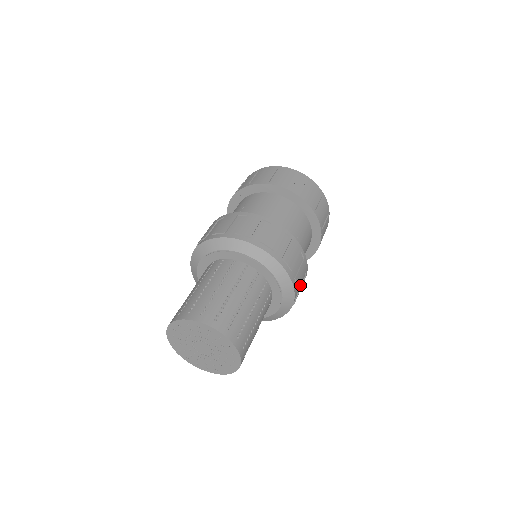
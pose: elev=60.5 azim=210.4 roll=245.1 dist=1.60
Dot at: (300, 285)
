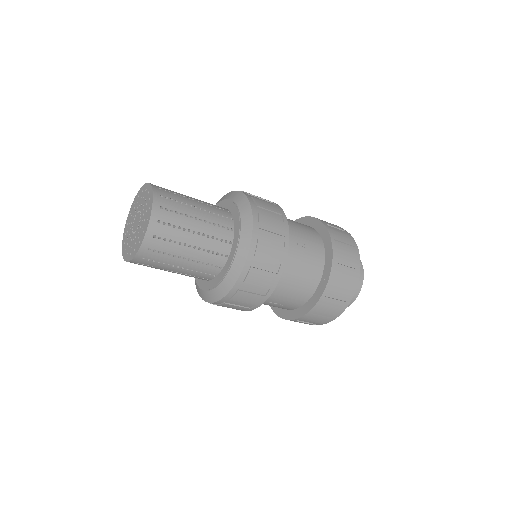
Dot at: (265, 267)
